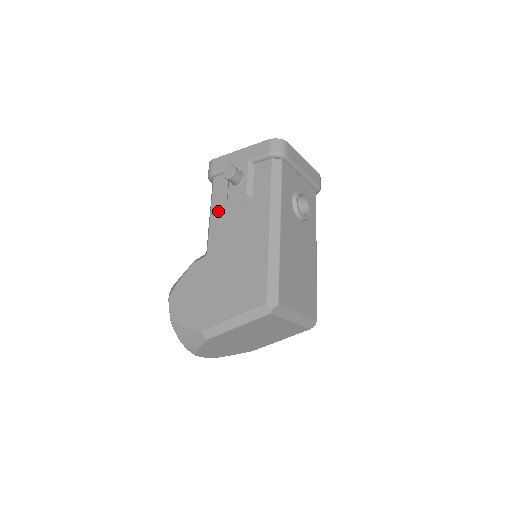
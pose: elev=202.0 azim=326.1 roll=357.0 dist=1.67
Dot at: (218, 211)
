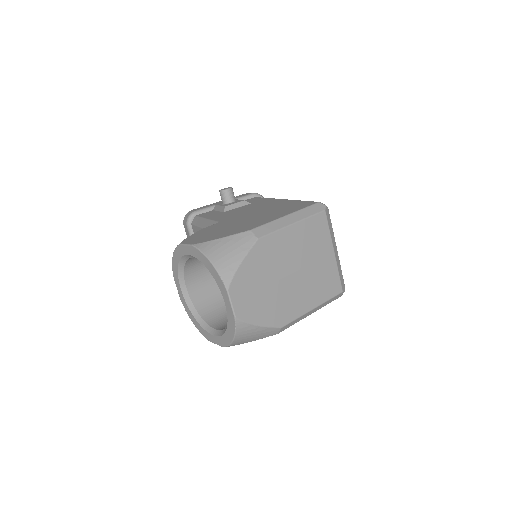
Dot at: (215, 215)
